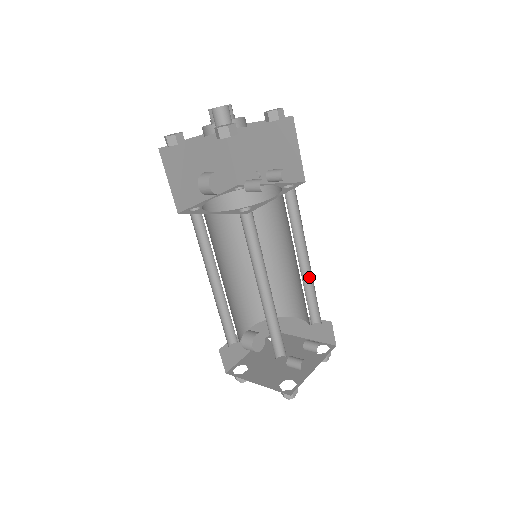
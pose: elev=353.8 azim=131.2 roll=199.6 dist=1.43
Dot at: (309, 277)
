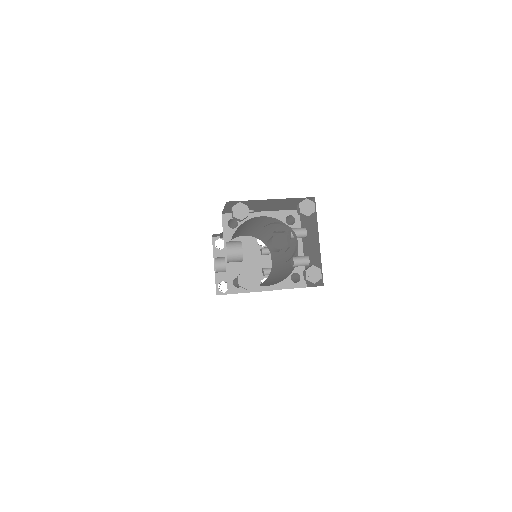
Dot at: occluded
